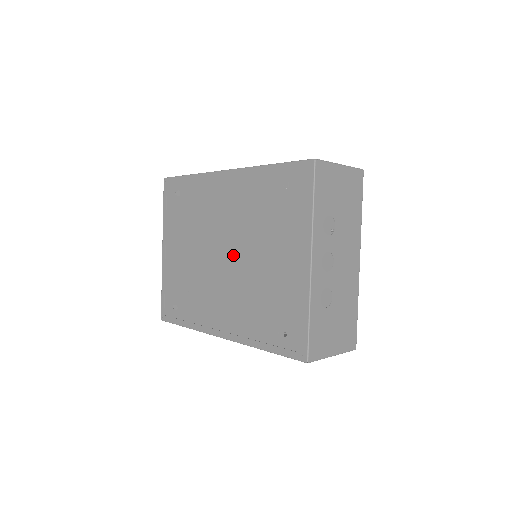
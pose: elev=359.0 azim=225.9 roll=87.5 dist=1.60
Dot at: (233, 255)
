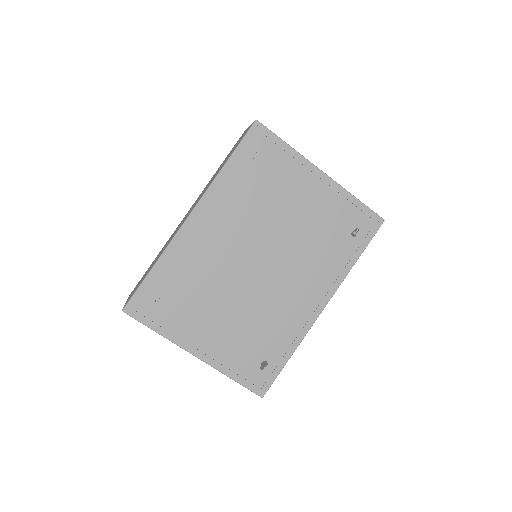
Dot at: (268, 251)
